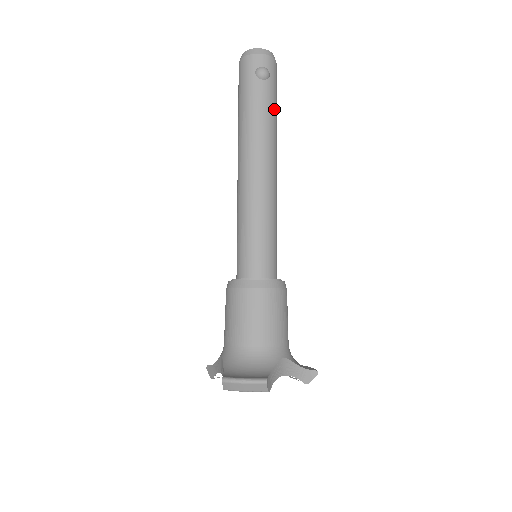
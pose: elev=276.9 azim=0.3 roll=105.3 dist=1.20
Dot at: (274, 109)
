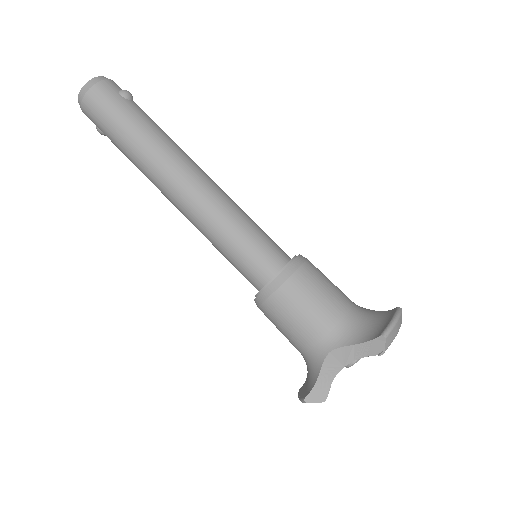
Dot at: occluded
